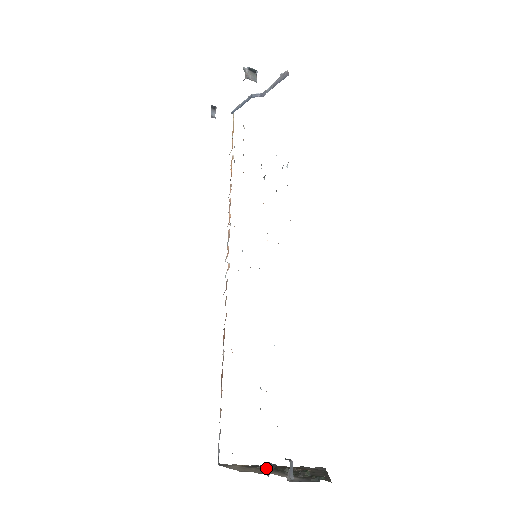
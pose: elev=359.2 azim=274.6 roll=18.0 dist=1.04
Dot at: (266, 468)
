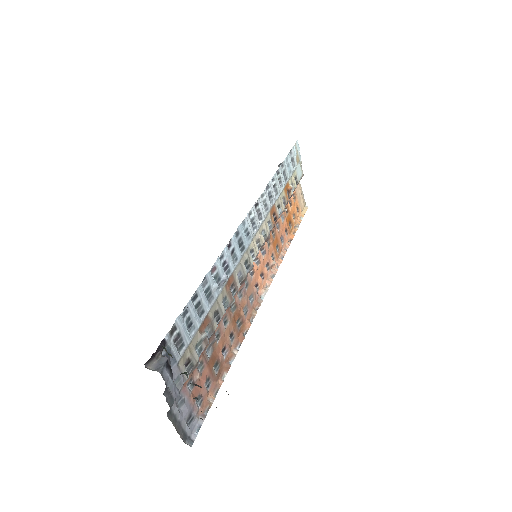
Dot at: (176, 398)
